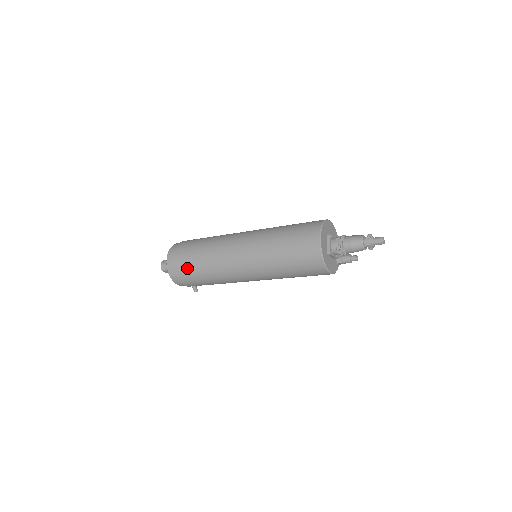
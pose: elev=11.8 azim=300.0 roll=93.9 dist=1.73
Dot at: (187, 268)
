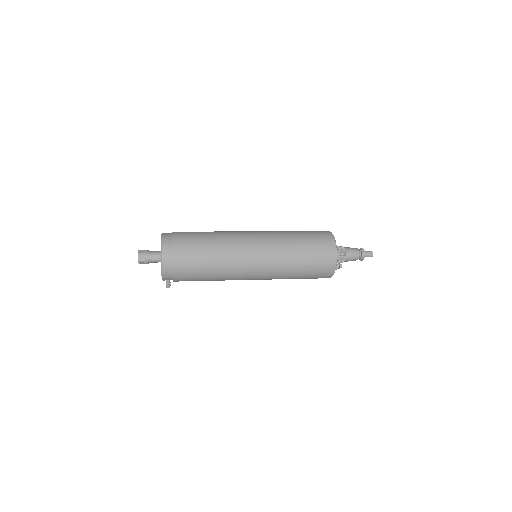
Dot at: (191, 262)
